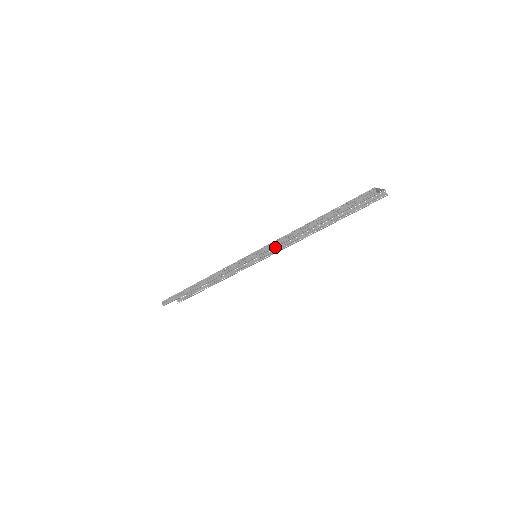
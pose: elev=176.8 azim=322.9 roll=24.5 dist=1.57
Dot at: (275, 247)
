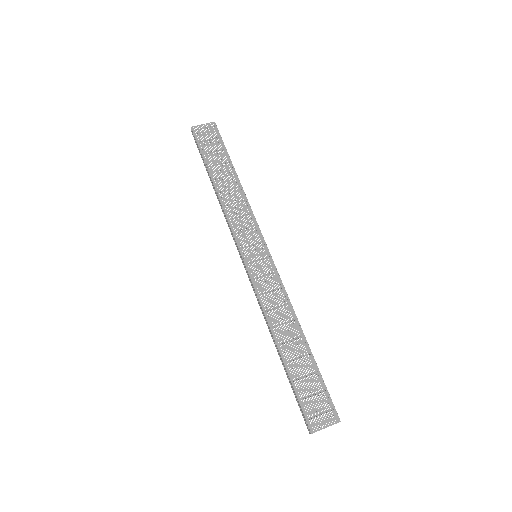
Dot at: (257, 296)
